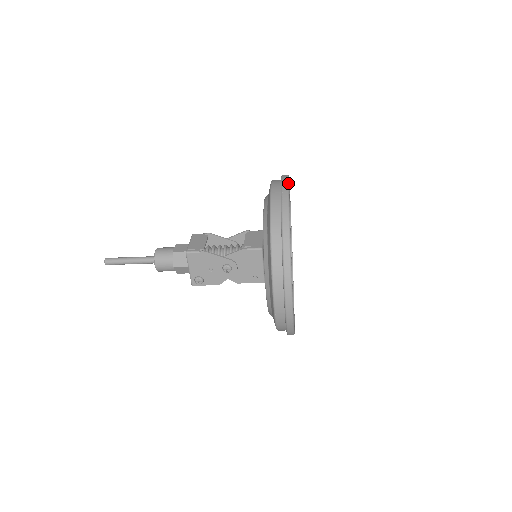
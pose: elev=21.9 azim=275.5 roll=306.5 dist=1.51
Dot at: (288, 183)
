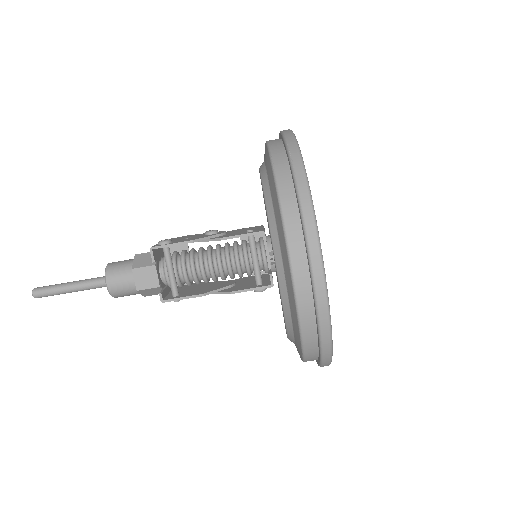
Dot at: occluded
